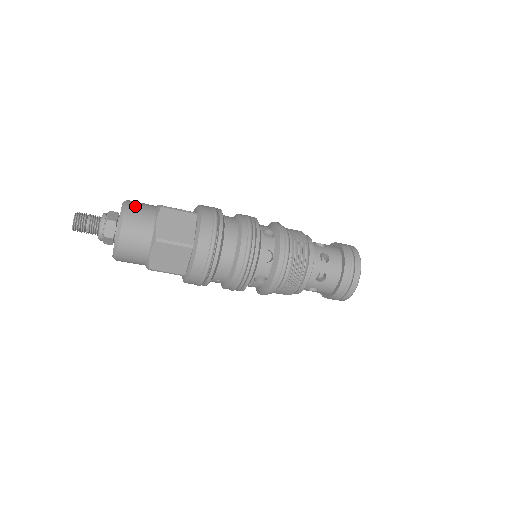
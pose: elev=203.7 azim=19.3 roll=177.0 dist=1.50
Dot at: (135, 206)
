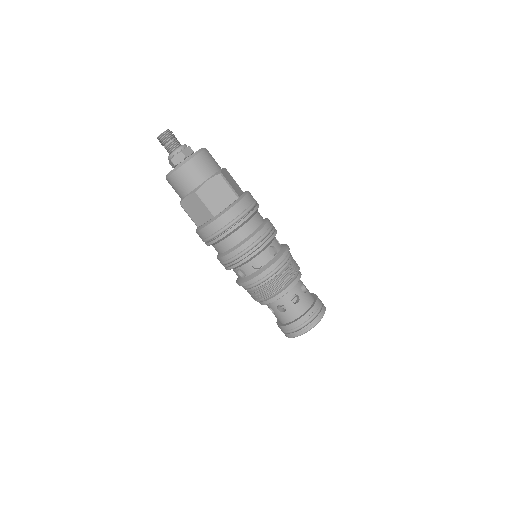
Dot at: (205, 158)
